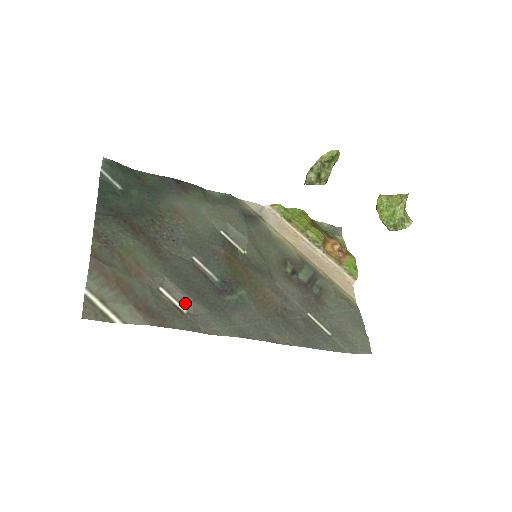
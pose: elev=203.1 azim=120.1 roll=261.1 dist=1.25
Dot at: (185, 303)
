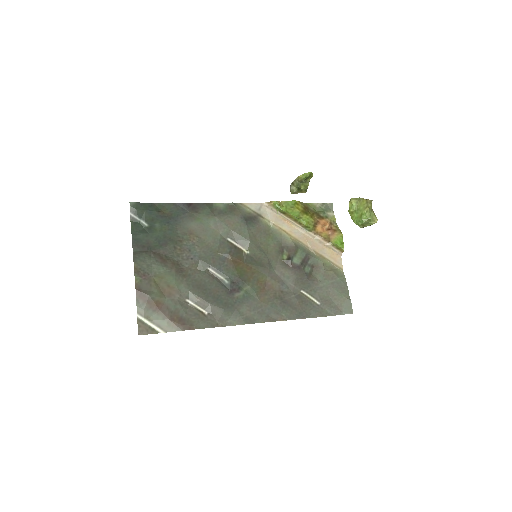
Dot at: (205, 307)
